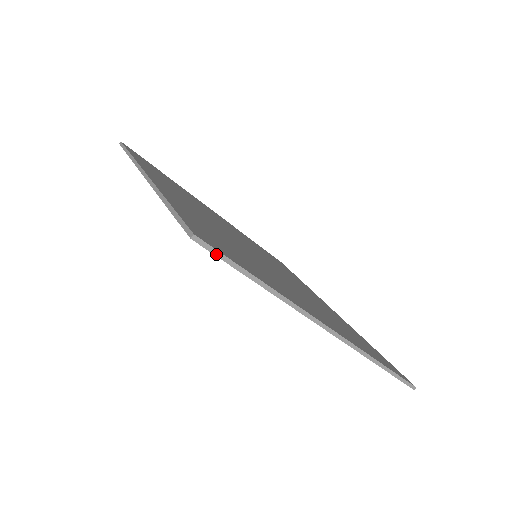
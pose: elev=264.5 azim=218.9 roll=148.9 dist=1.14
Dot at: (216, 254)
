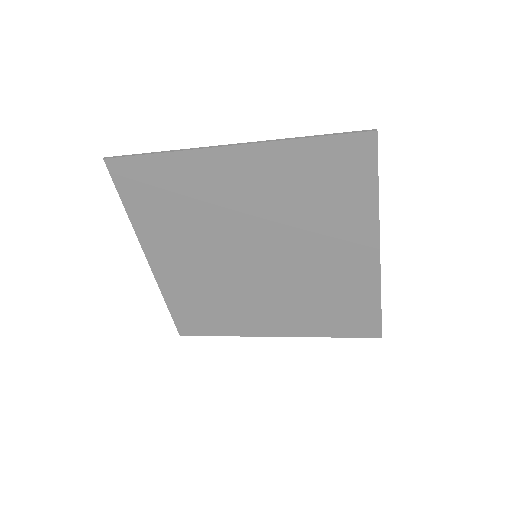
Dot at: occluded
